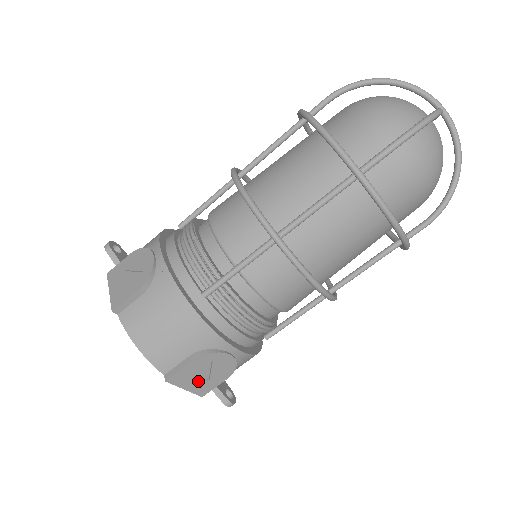
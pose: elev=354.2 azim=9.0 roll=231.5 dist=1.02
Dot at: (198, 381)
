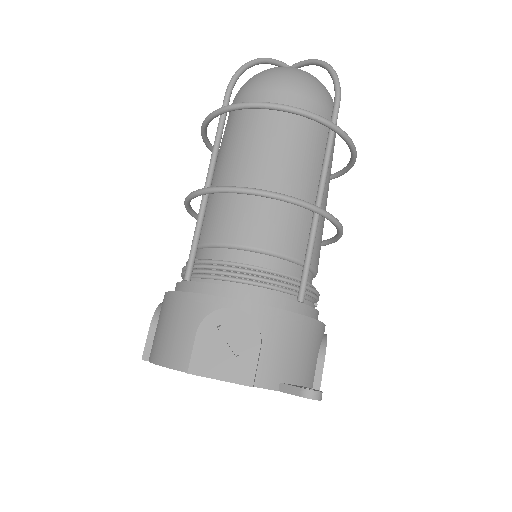
Dot at: (227, 361)
